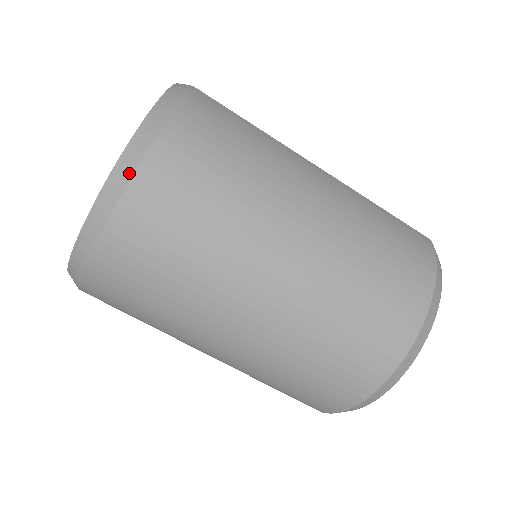
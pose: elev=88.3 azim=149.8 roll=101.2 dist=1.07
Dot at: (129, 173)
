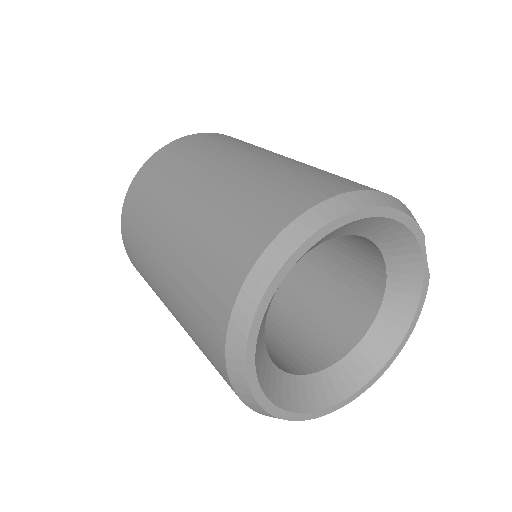
Dot at: (175, 141)
